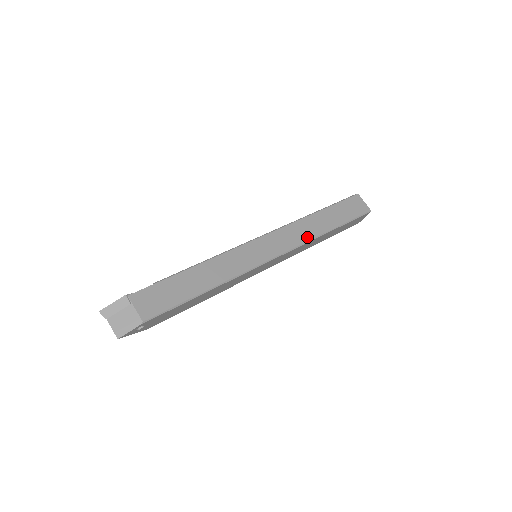
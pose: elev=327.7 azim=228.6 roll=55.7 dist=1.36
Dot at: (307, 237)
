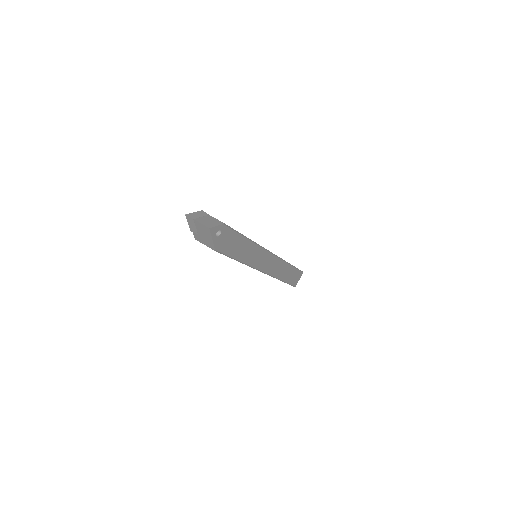
Dot at: occluded
